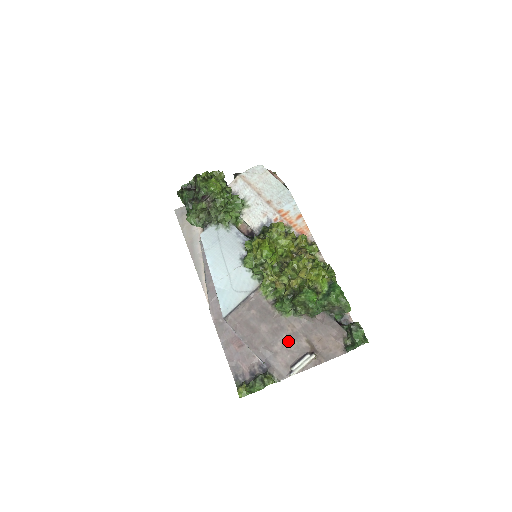
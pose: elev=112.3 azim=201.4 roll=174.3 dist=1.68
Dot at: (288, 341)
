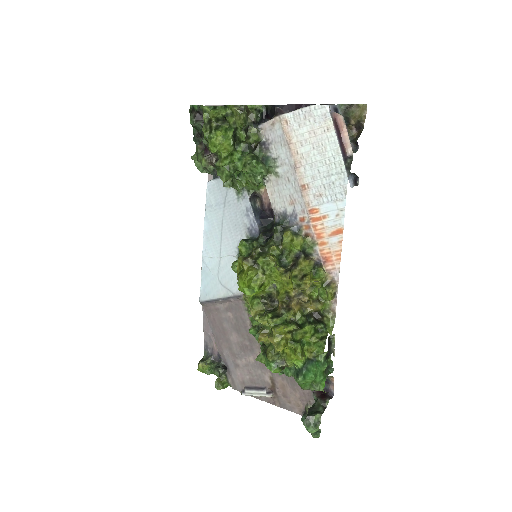
Dot at: (253, 365)
